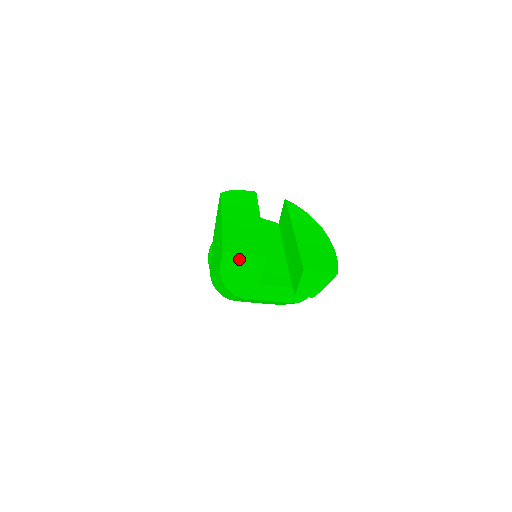
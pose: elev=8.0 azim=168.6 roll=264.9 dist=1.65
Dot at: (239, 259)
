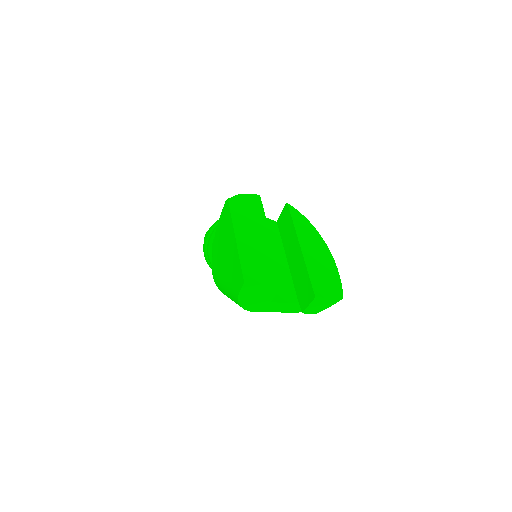
Dot at: (257, 287)
